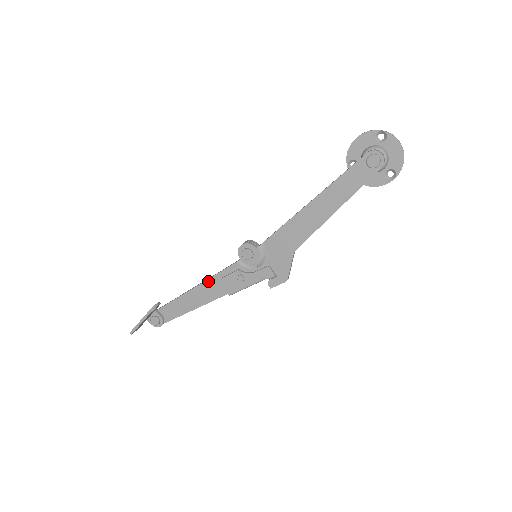
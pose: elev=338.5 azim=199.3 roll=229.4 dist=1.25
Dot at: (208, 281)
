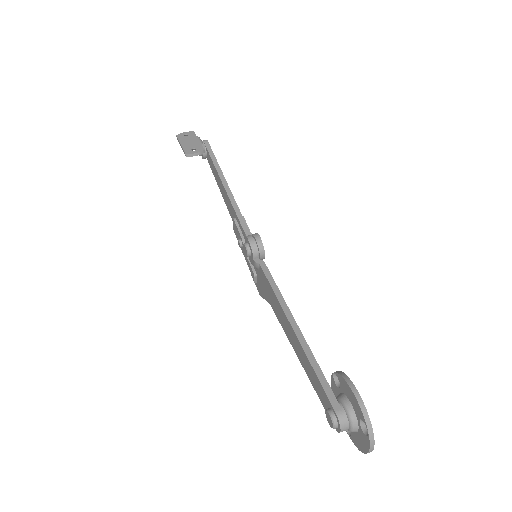
Dot at: (230, 202)
